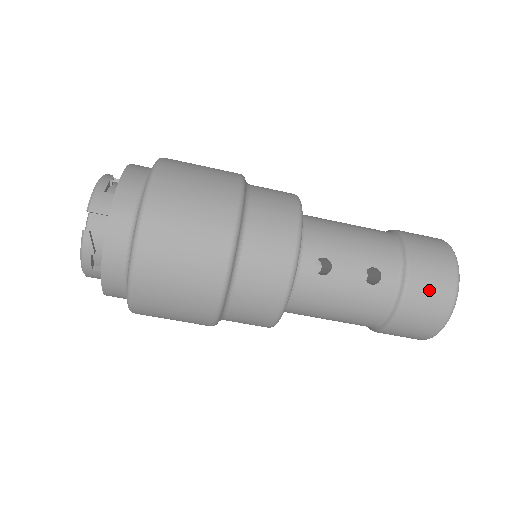
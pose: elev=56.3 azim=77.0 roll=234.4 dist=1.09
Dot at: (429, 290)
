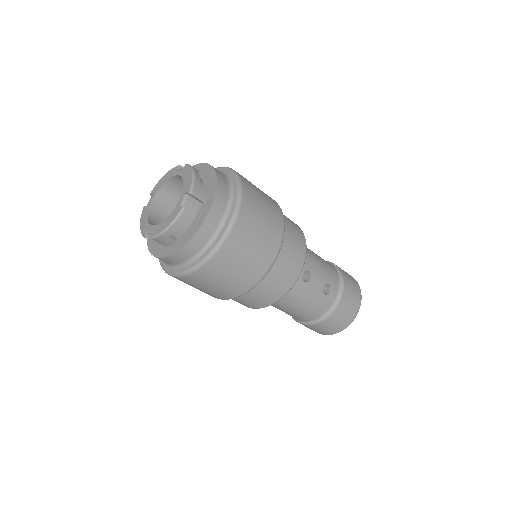
Dot at: (349, 305)
